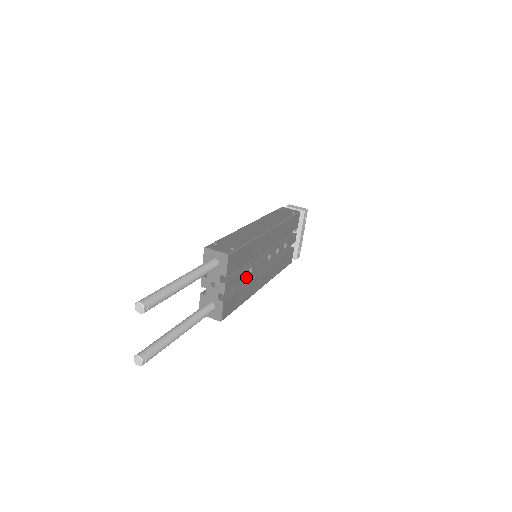
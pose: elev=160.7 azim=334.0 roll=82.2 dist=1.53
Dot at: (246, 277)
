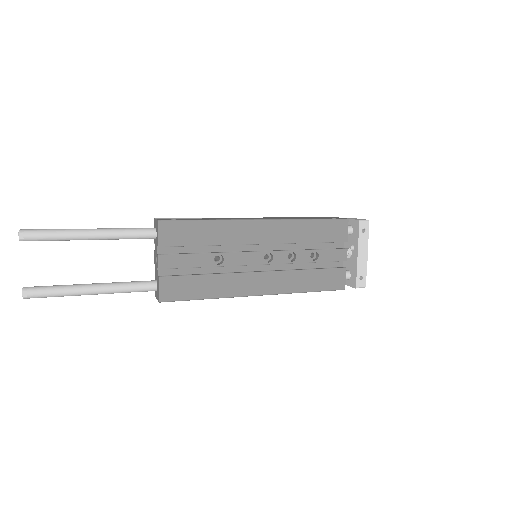
Dot at: (211, 265)
